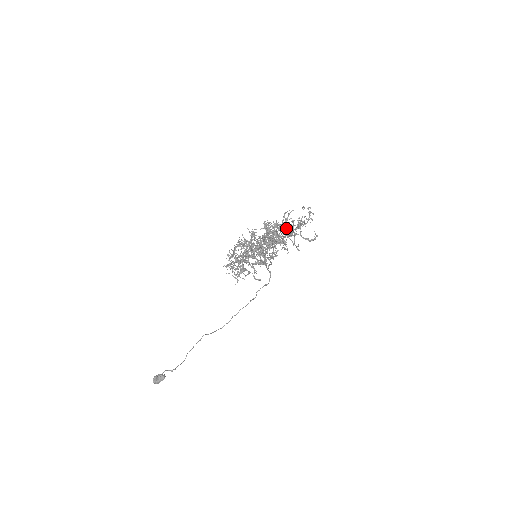
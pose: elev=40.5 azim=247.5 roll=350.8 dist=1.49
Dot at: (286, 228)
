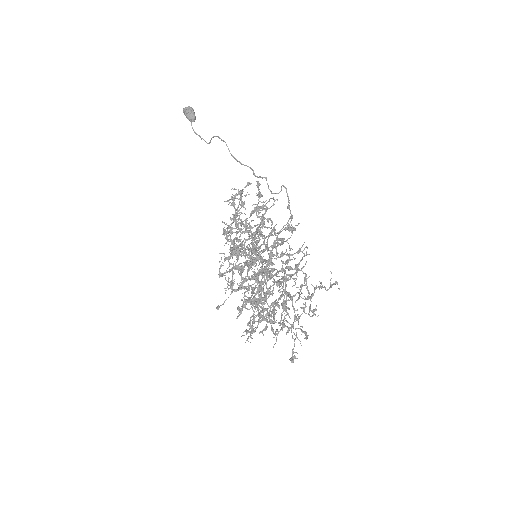
Dot at: (285, 300)
